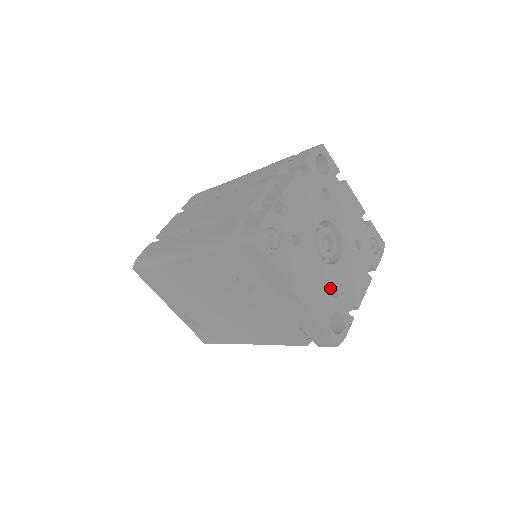
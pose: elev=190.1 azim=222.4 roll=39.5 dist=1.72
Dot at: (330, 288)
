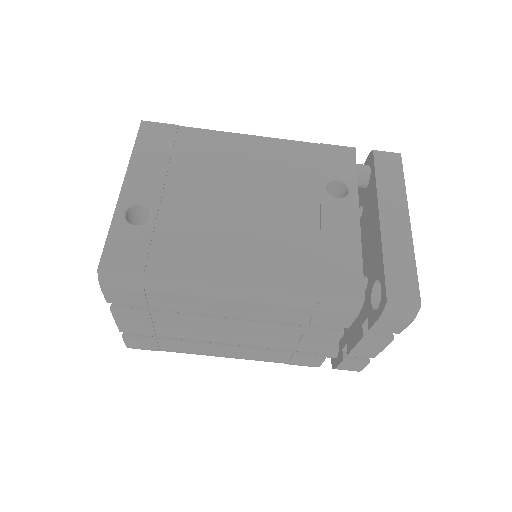
Dot at: occluded
